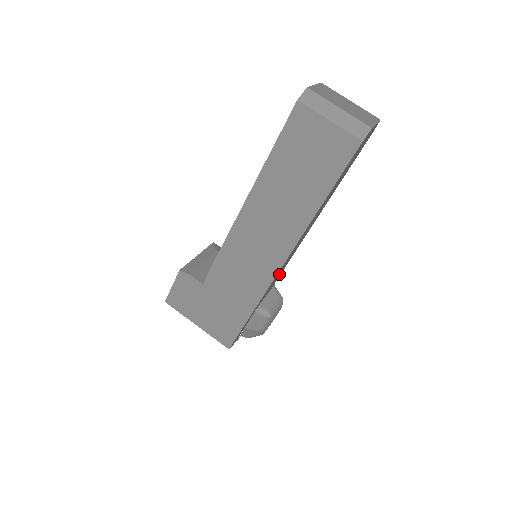
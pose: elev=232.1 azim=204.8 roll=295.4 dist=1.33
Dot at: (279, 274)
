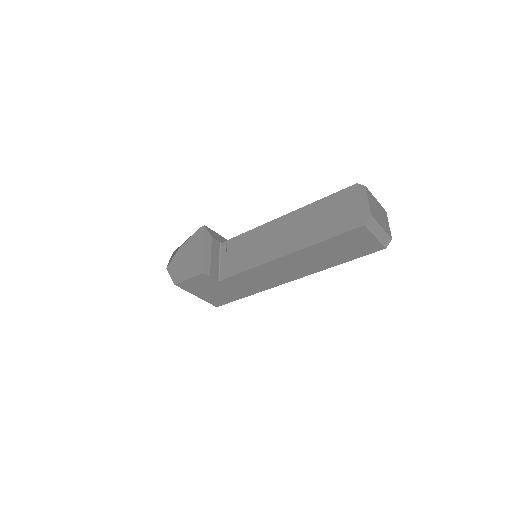
Dot at: occluded
